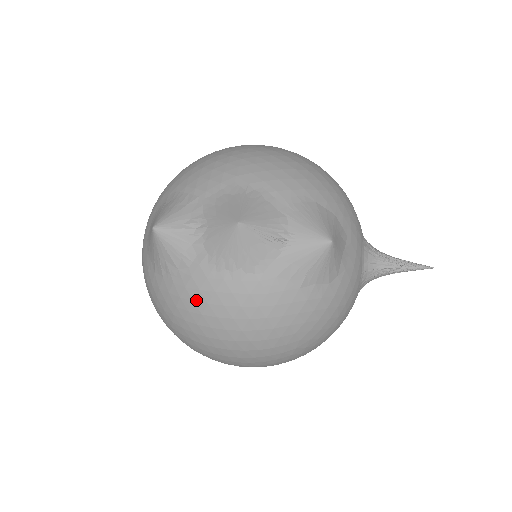
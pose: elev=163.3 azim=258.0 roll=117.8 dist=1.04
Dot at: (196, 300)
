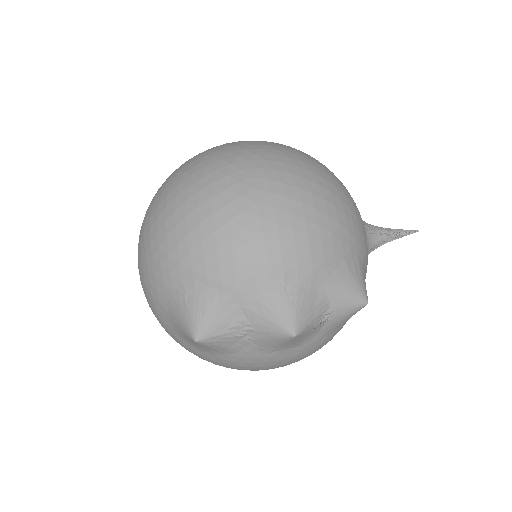
Dot at: (245, 366)
